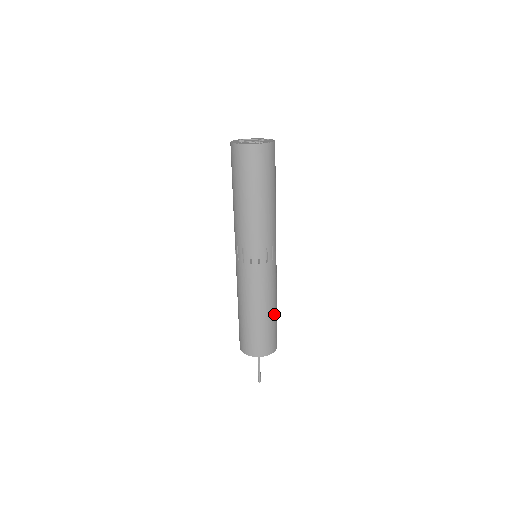
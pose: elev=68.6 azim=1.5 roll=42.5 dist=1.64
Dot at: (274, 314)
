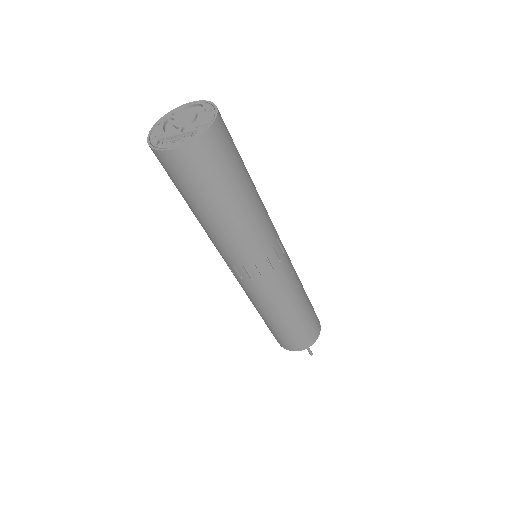
Dot at: (299, 315)
